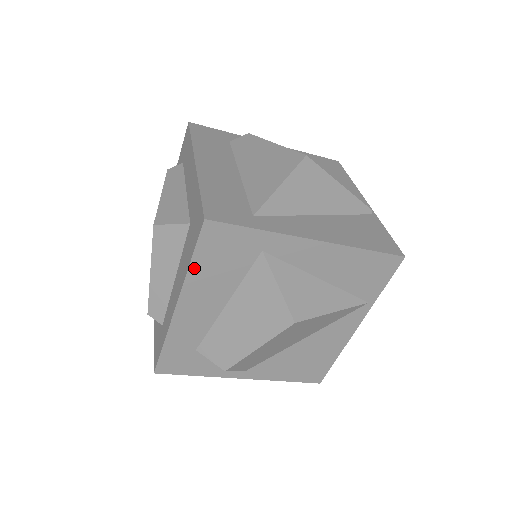
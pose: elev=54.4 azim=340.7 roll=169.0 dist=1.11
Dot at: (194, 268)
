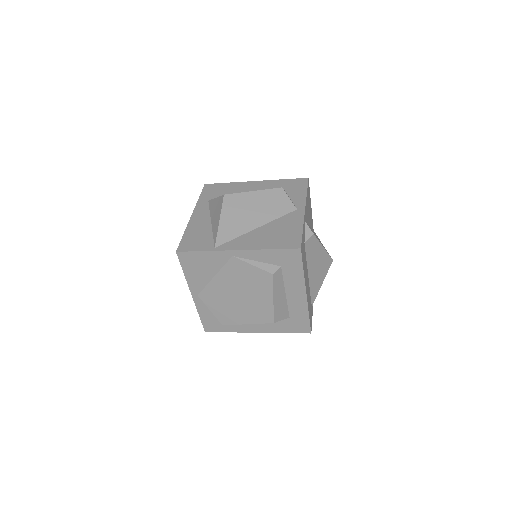
Dot at: (283, 331)
